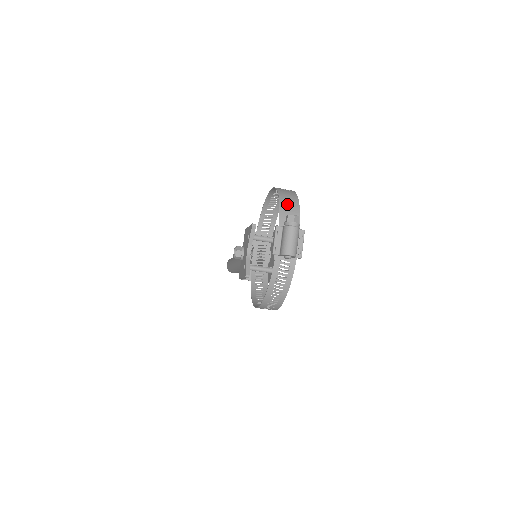
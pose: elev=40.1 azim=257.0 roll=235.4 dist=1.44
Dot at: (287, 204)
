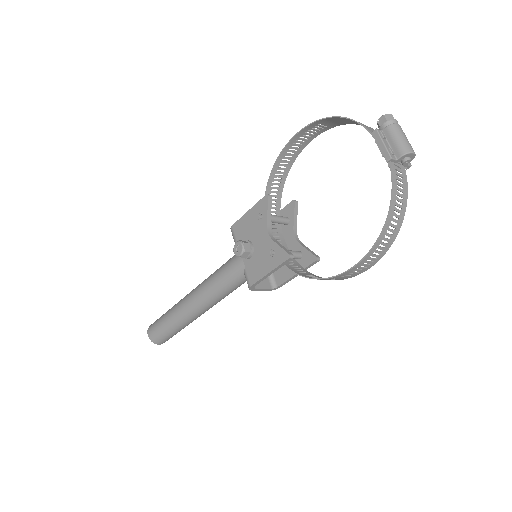
Dot at: occluded
